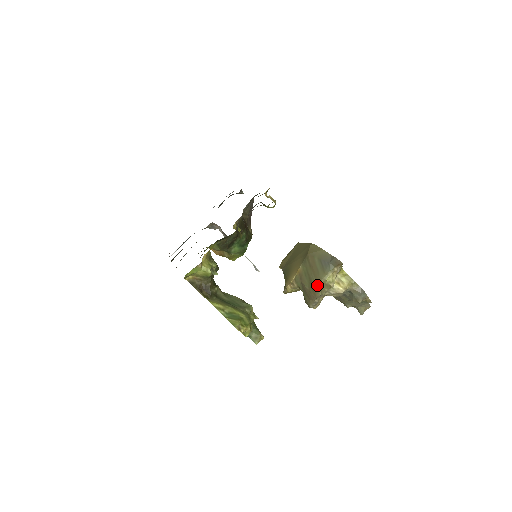
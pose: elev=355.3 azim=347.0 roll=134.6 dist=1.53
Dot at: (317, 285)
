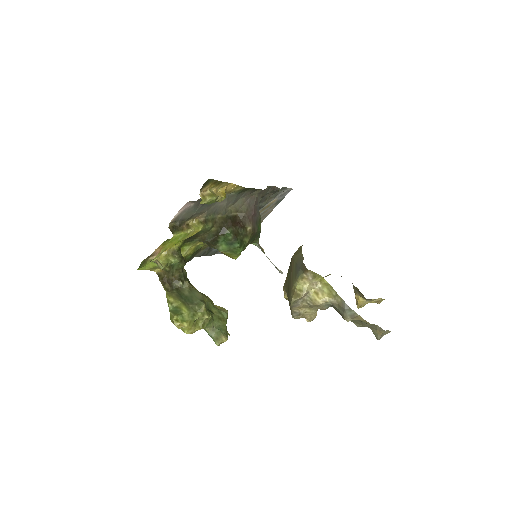
Dot at: (290, 292)
